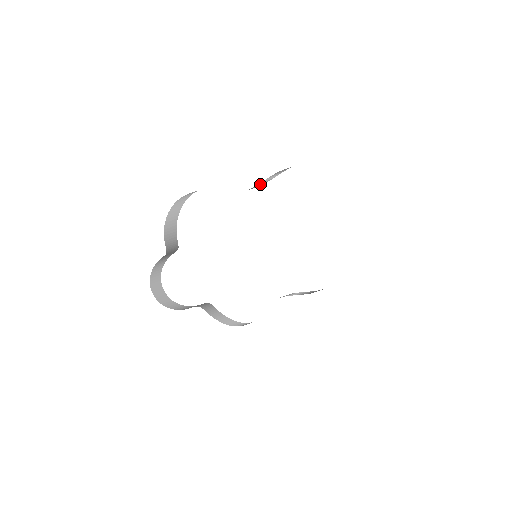
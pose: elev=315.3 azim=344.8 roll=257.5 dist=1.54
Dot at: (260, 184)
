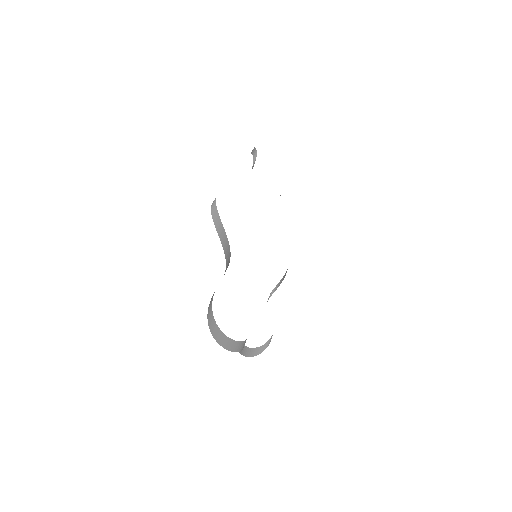
Dot at: (252, 167)
